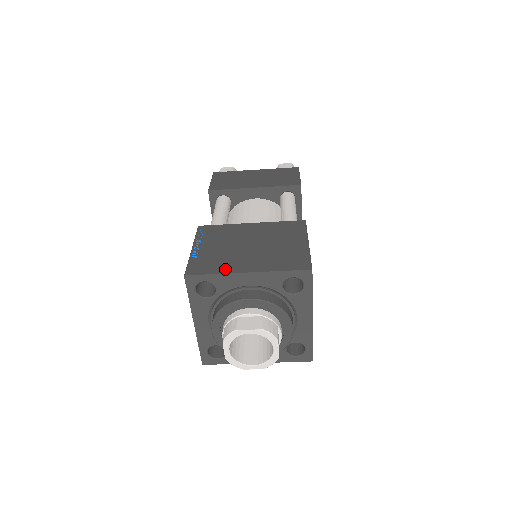
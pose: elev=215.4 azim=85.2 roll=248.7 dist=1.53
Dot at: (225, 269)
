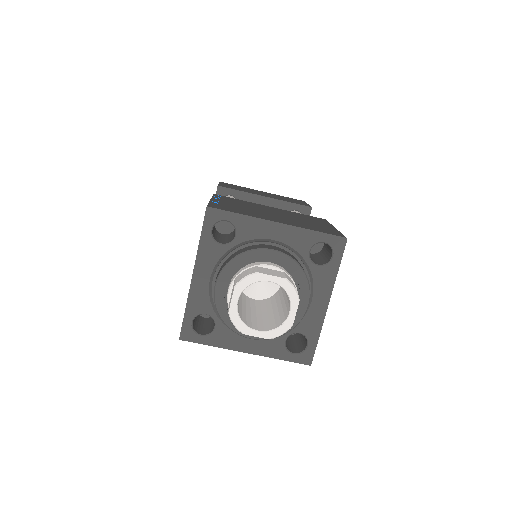
Dot at: (253, 215)
